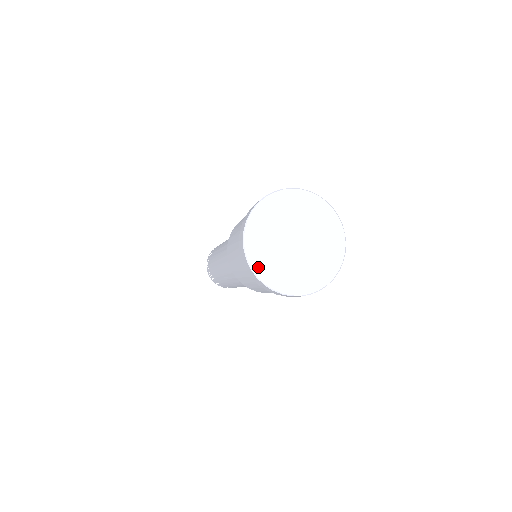
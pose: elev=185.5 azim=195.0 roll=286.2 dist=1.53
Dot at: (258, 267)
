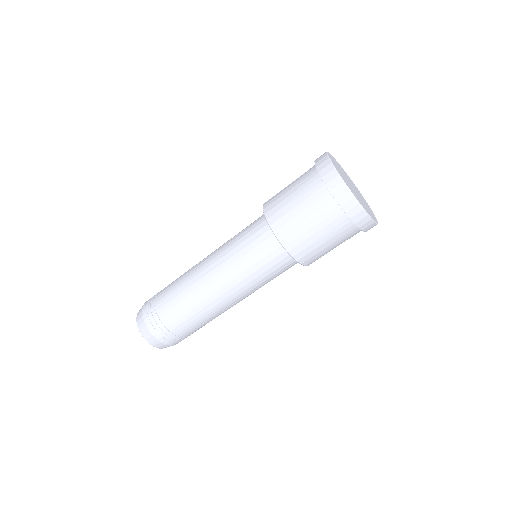
Dot at: (335, 167)
